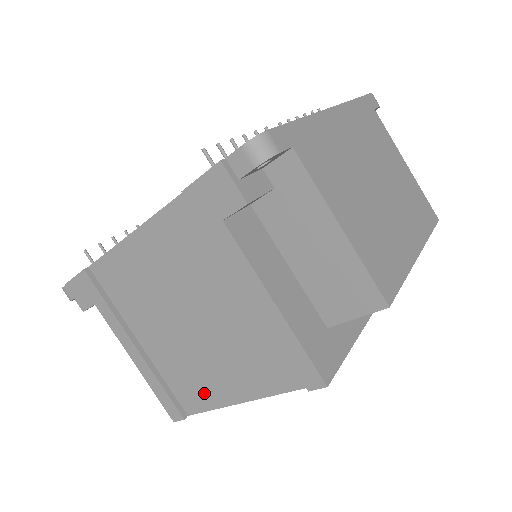
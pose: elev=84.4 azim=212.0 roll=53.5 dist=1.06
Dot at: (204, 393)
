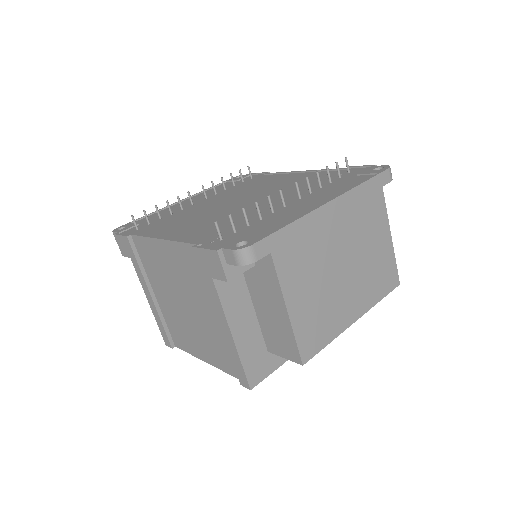
Dot at: (187, 343)
